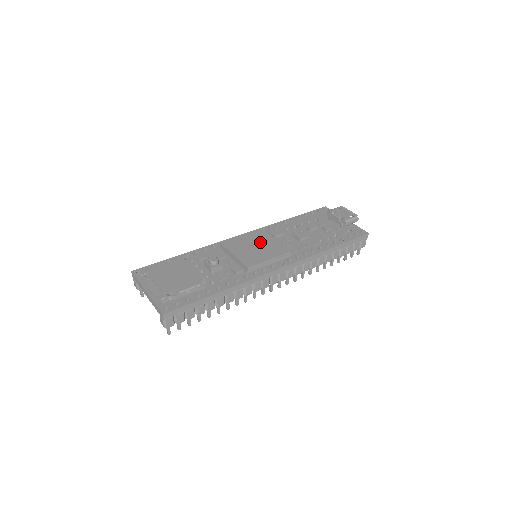
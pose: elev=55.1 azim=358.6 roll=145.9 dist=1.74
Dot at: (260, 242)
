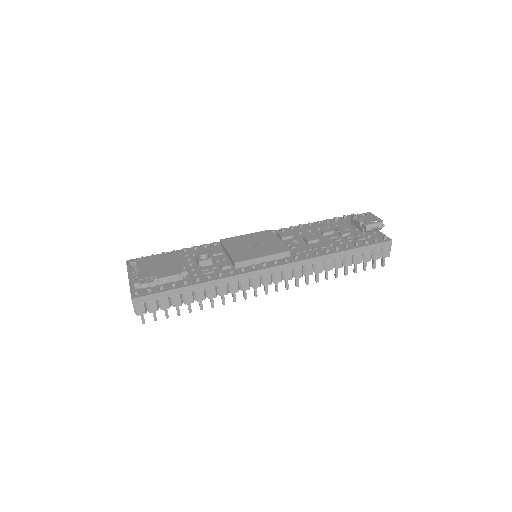
Dot at: (261, 241)
